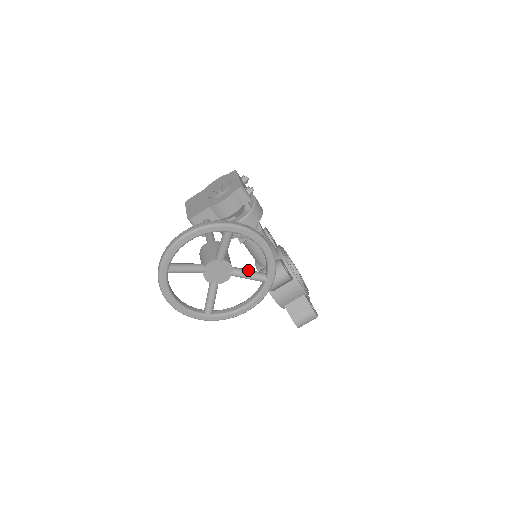
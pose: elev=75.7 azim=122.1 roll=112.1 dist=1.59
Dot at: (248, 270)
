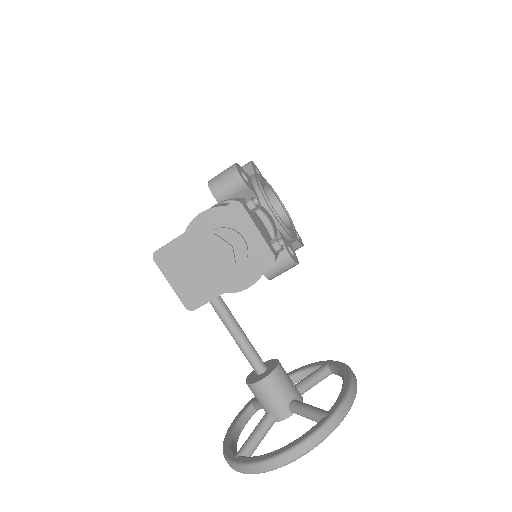
Dot at: (314, 381)
